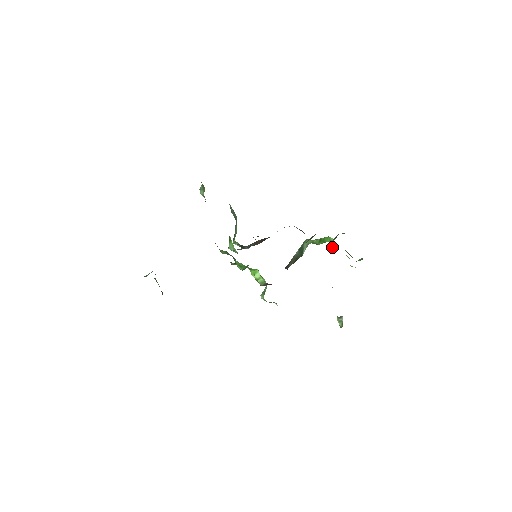
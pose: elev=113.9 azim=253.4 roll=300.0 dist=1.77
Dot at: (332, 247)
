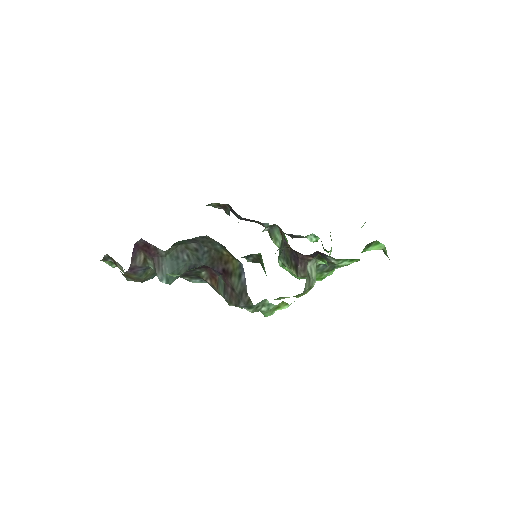
Dot at: occluded
